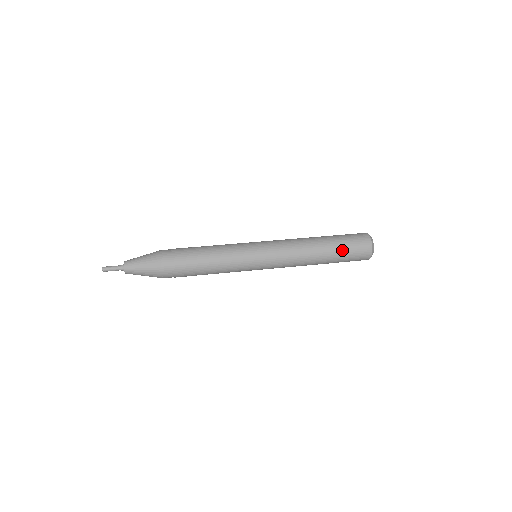
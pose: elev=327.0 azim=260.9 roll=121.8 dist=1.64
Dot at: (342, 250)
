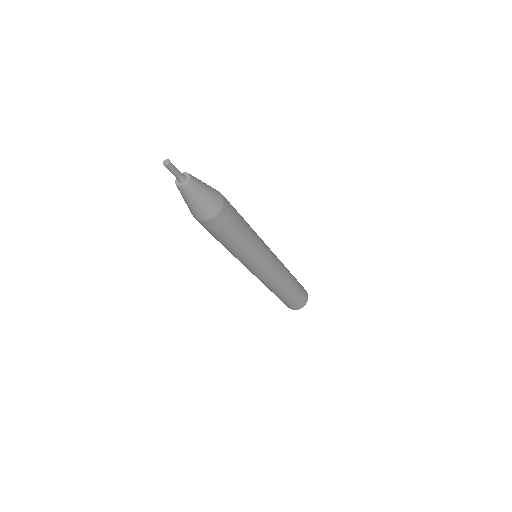
Dot at: (299, 284)
